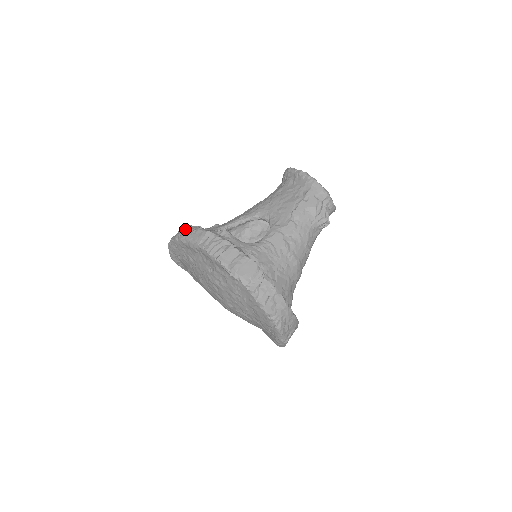
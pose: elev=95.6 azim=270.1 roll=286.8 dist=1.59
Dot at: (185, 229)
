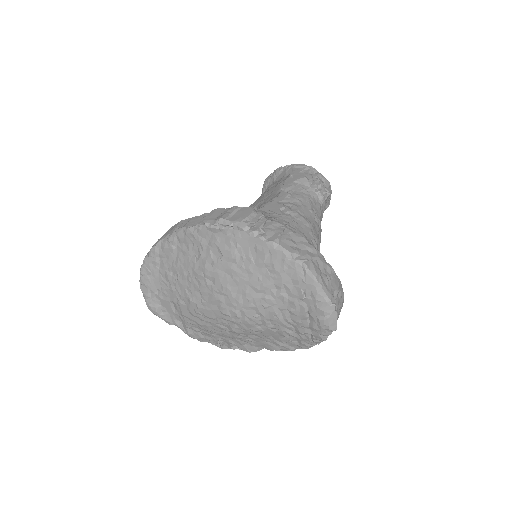
Dot at: occluded
